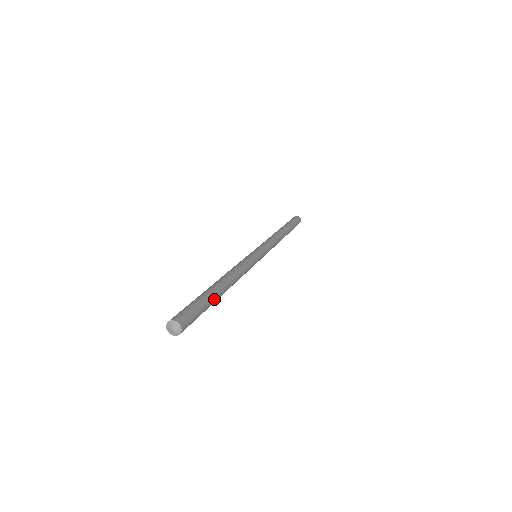
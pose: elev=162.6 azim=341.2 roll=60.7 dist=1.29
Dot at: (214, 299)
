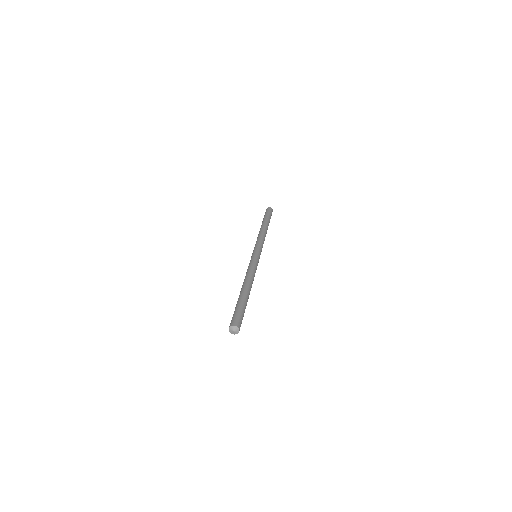
Dot at: (246, 304)
